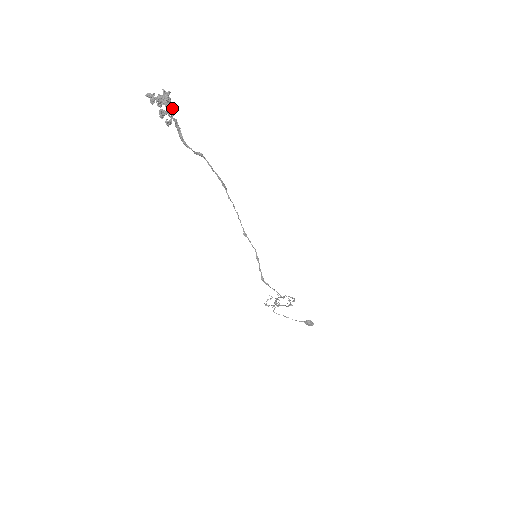
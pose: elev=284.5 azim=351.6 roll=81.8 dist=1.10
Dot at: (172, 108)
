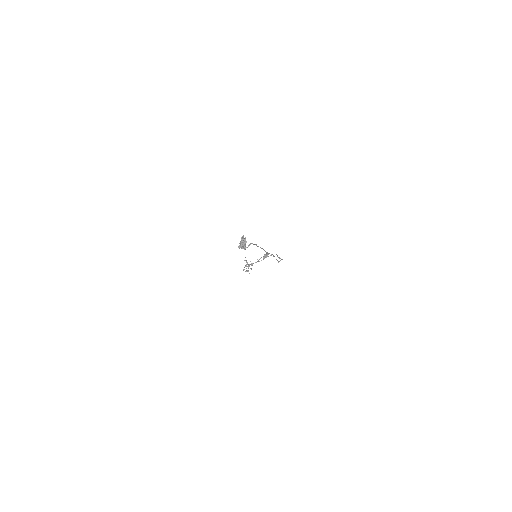
Dot at: occluded
